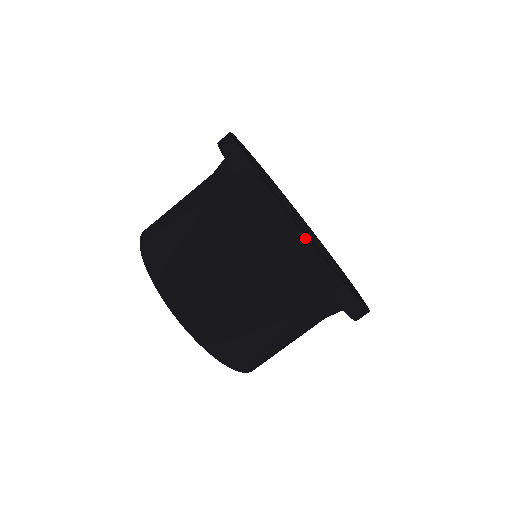
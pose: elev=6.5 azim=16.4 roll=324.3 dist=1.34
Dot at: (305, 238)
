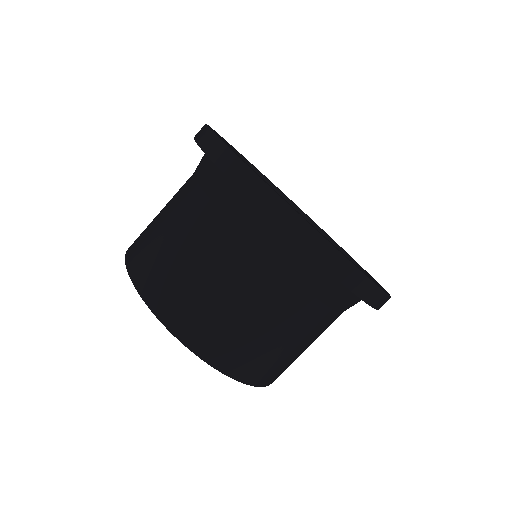
Dot at: (215, 137)
